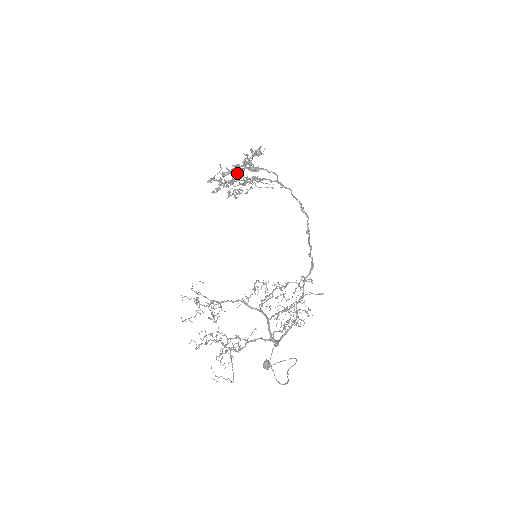
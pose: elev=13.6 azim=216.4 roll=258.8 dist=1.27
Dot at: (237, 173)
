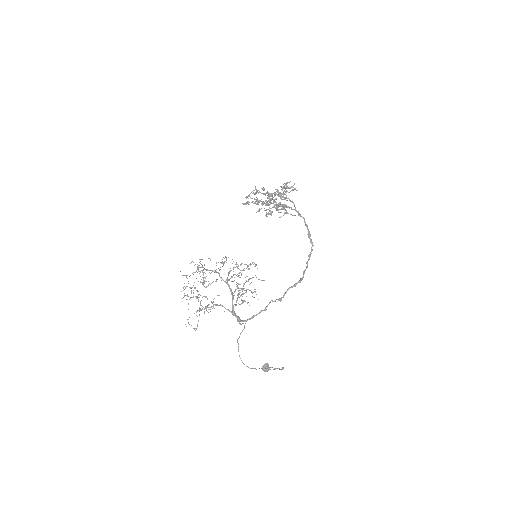
Dot at: (274, 200)
